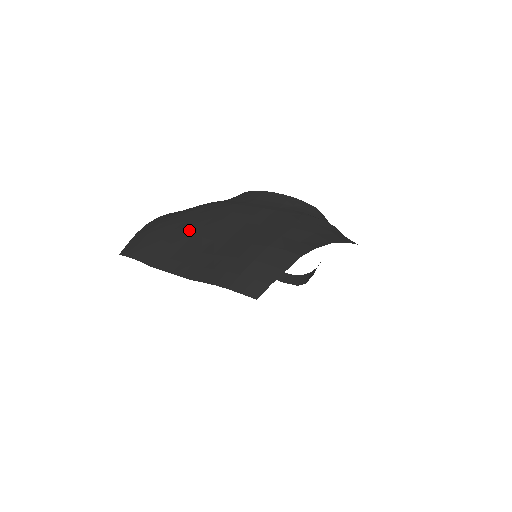
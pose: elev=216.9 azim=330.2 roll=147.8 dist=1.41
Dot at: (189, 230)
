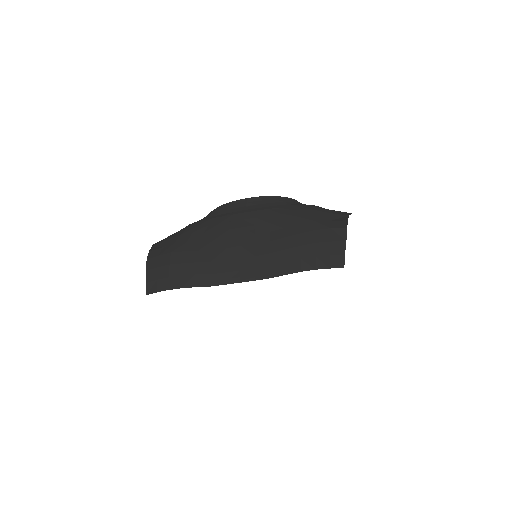
Dot at: (216, 246)
